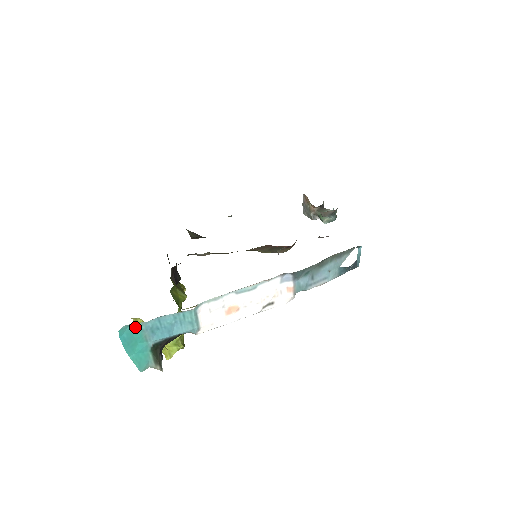
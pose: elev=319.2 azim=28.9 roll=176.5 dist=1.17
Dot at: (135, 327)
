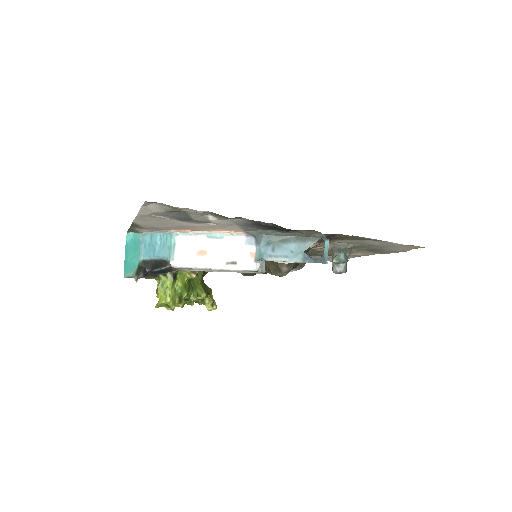
Dot at: (137, 237)
